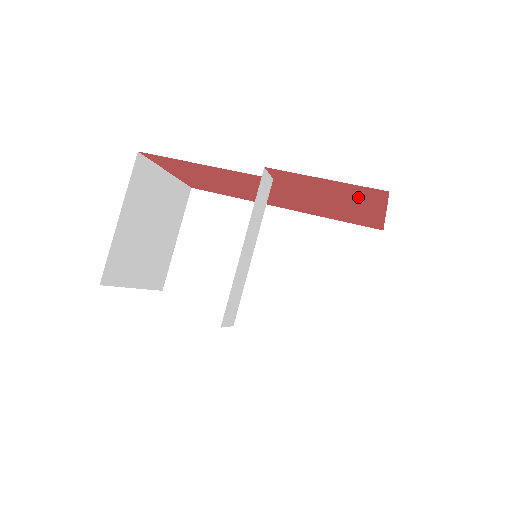
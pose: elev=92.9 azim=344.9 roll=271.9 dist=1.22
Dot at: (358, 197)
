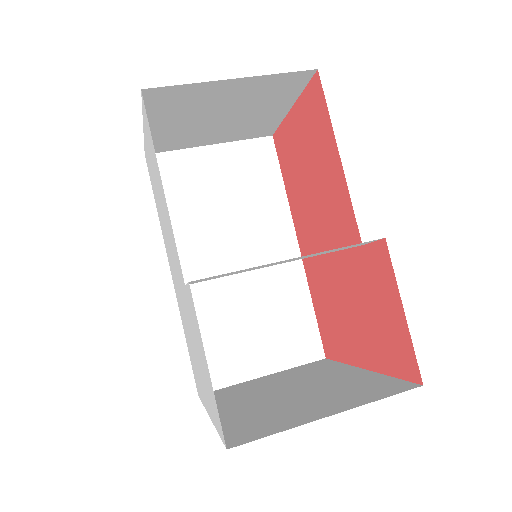
Dot at: (385, 344)
